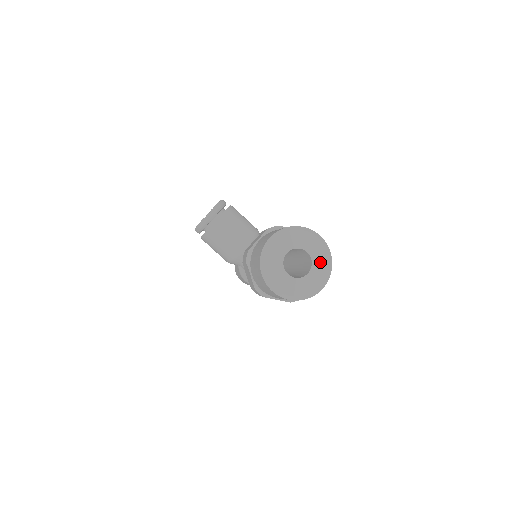
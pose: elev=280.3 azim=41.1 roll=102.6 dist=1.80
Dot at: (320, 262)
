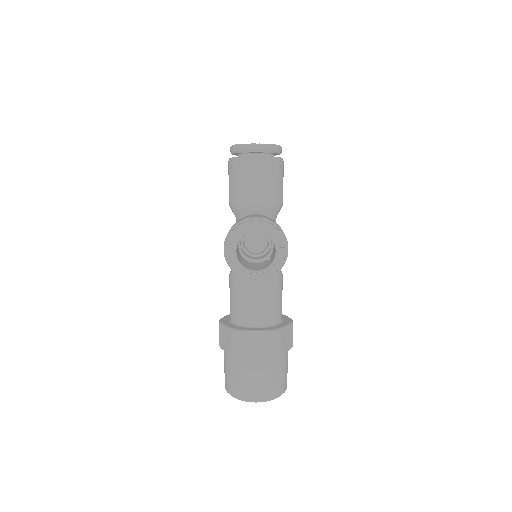
Dot at: occluded
